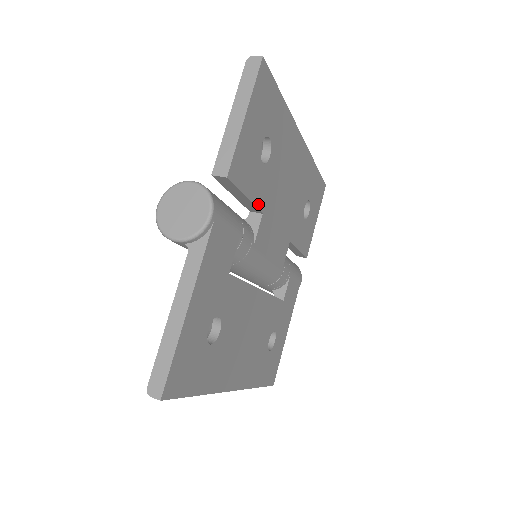
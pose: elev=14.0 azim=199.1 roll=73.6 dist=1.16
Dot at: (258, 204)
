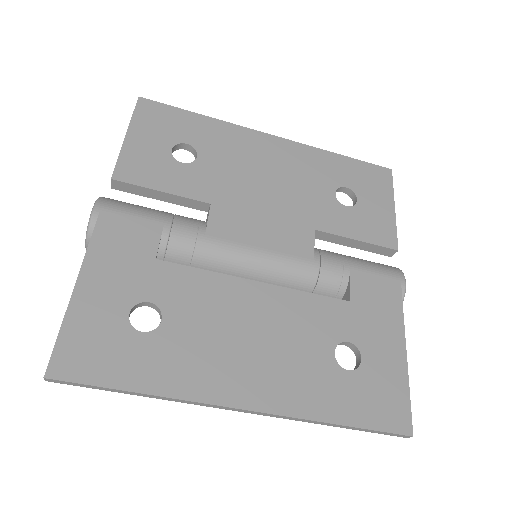
Dot at: (194, 196)
